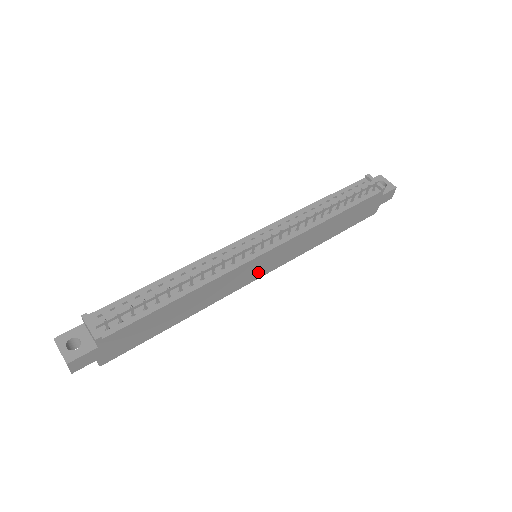
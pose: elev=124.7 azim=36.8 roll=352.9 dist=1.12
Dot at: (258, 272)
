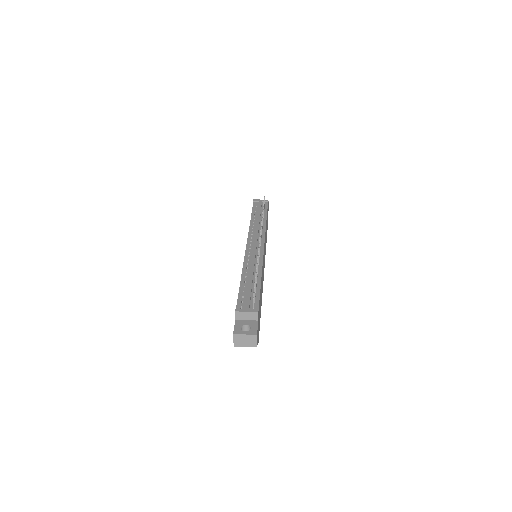
Dot at: occluded
